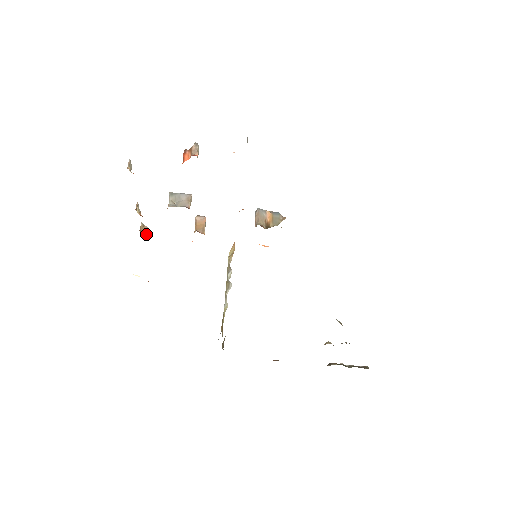
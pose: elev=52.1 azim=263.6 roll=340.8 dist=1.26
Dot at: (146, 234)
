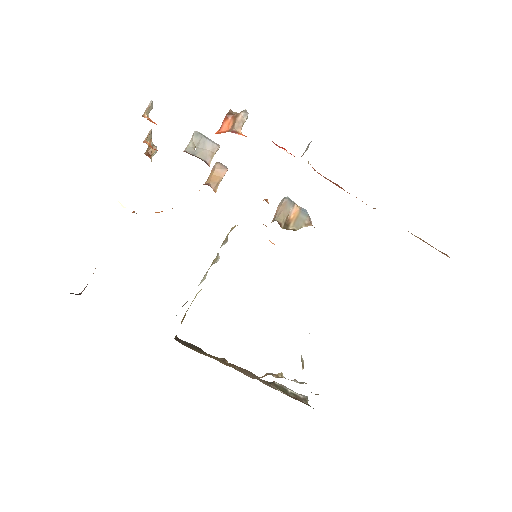
Dot at: occluded
